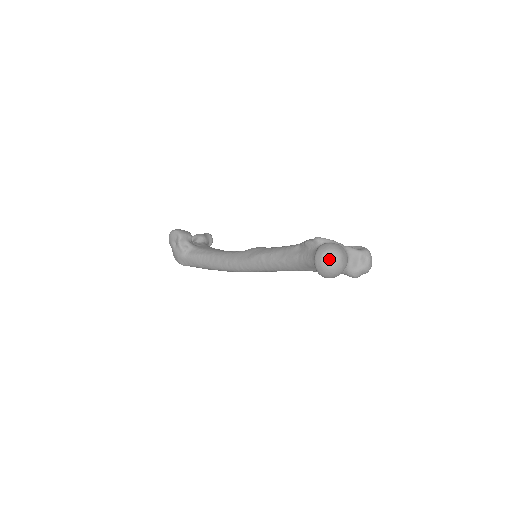
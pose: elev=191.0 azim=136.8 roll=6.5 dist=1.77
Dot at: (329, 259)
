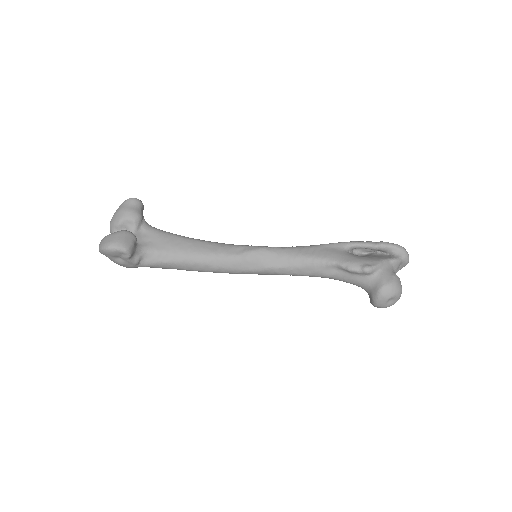
Dot at: (392, 301)
